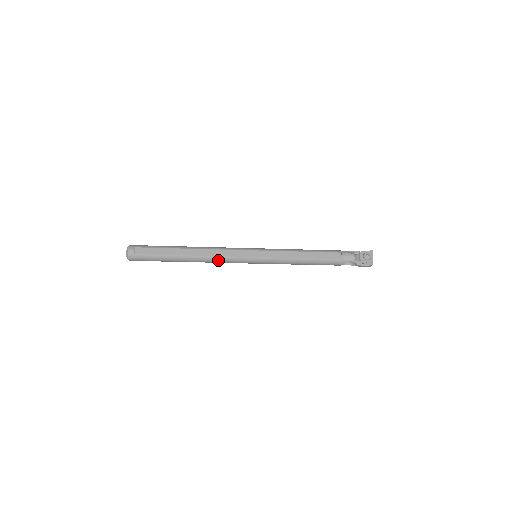
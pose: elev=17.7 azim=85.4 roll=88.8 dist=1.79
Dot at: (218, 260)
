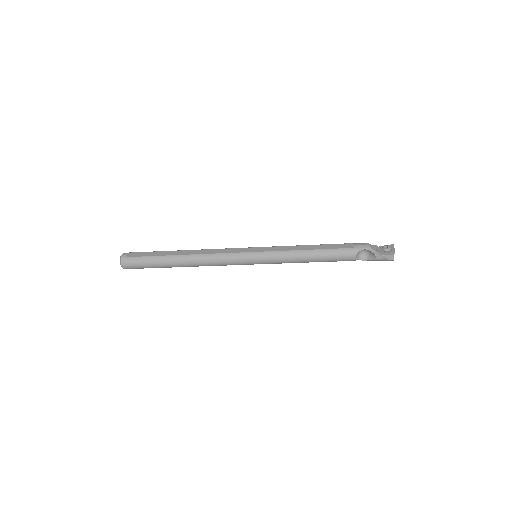
Dot at: (213, 258)
